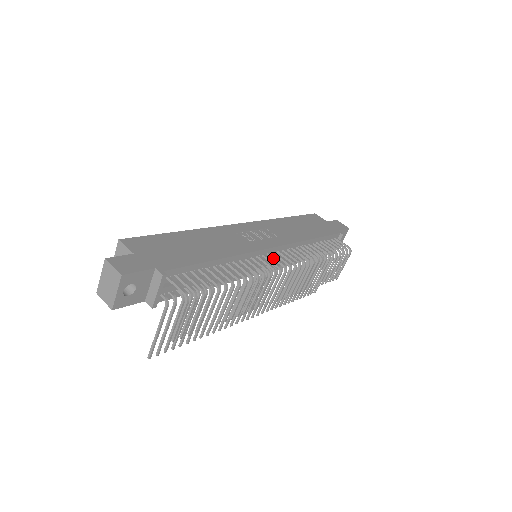
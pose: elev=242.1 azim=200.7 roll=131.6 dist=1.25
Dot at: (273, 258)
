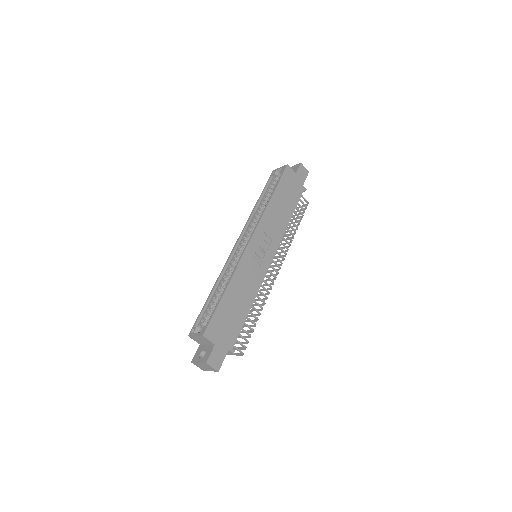
Dot at: (271, 267)
